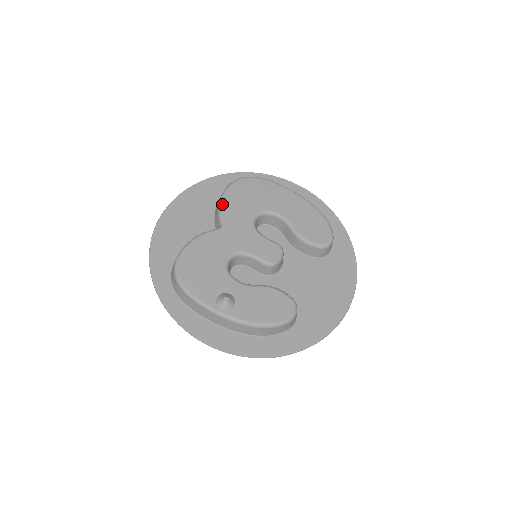
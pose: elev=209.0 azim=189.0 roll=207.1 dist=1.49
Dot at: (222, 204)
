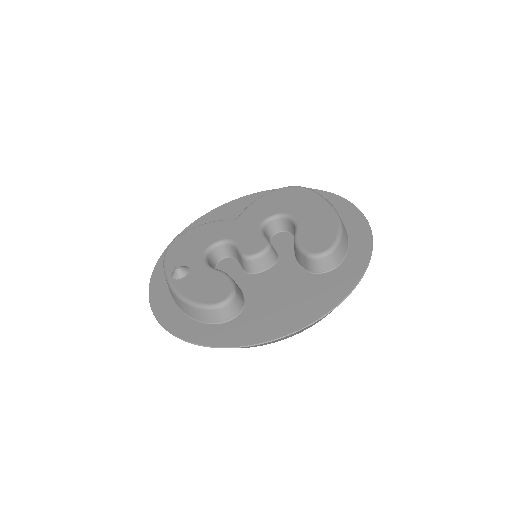
Dot at: (253, 202)
